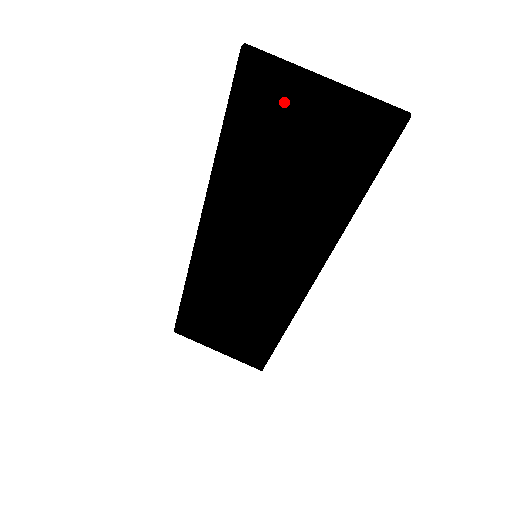
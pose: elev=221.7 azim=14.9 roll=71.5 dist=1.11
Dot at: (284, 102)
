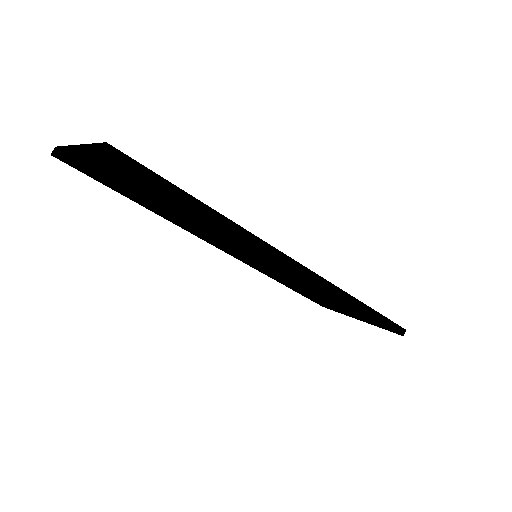
Dot at: (94, 172)
